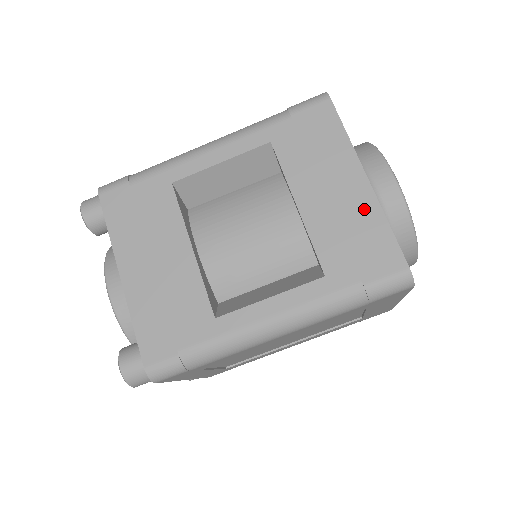
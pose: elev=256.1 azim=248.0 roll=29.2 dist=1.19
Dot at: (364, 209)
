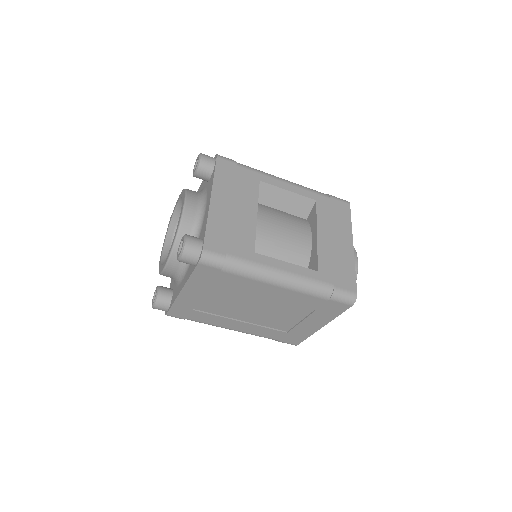
Dot at: (347, 257)
